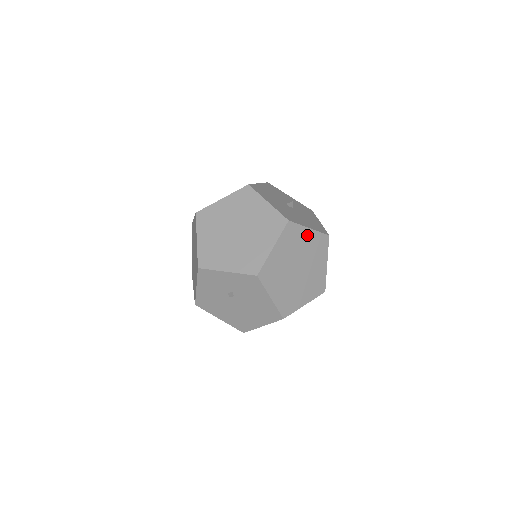
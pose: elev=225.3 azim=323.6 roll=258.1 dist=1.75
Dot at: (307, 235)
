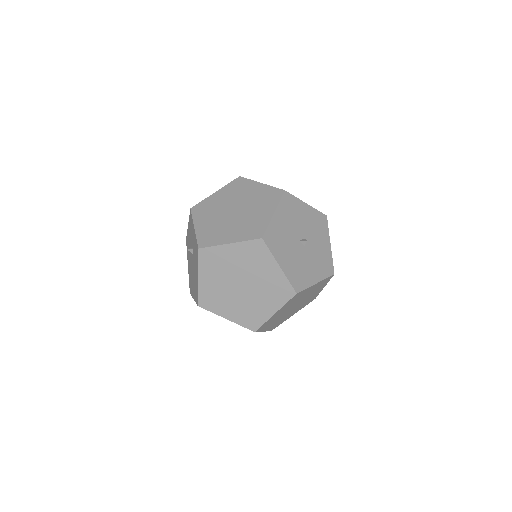
Dot at: (273, 269)
